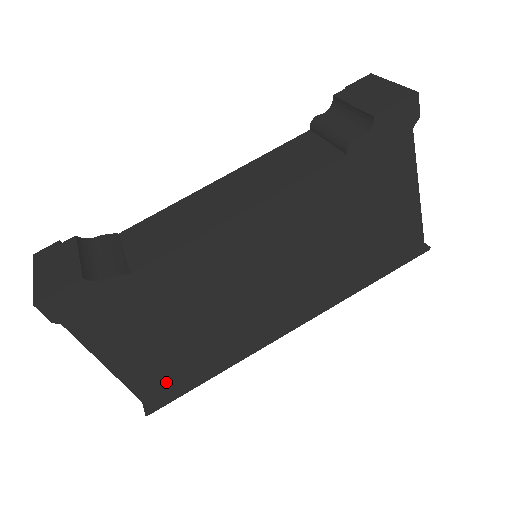
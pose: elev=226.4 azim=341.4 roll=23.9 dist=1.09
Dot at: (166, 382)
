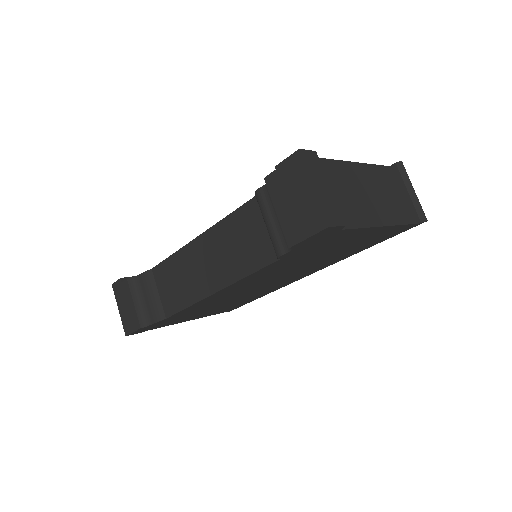
Dot at: (229, 308)
